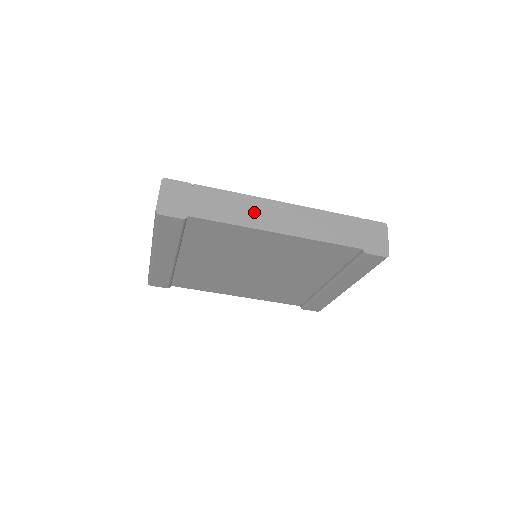
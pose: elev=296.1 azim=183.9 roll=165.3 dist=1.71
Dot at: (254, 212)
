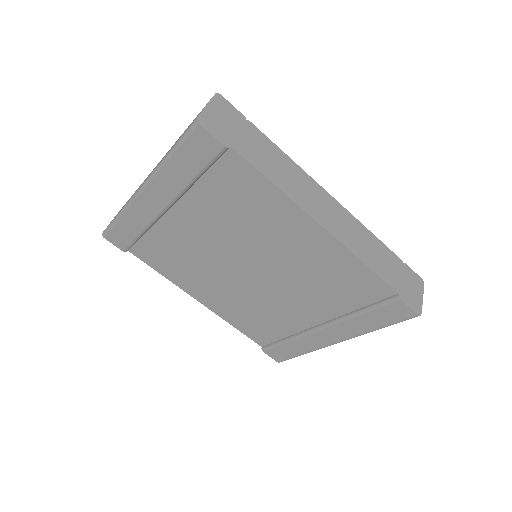
Dot at: (302, 188)
